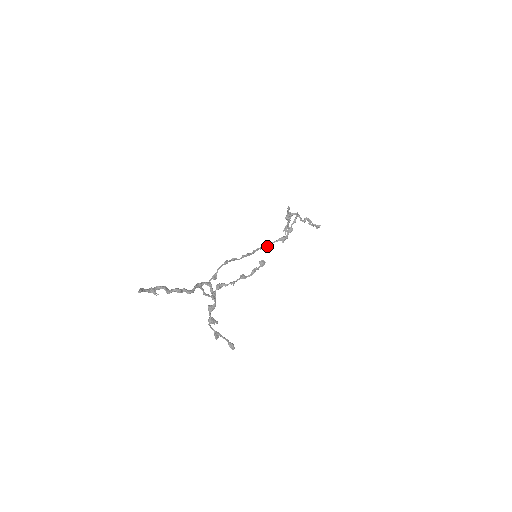
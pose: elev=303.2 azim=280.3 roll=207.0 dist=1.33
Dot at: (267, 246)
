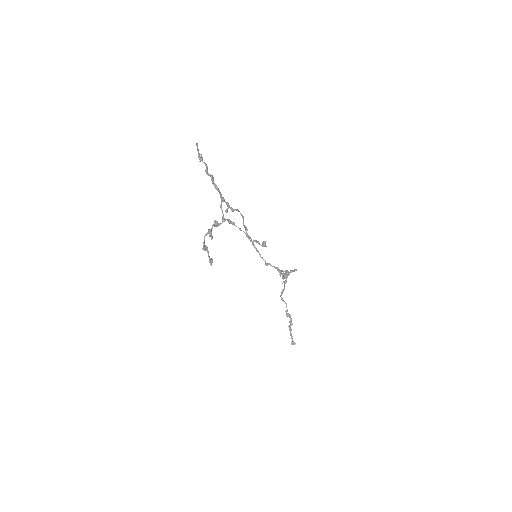
Dot at: occluded
